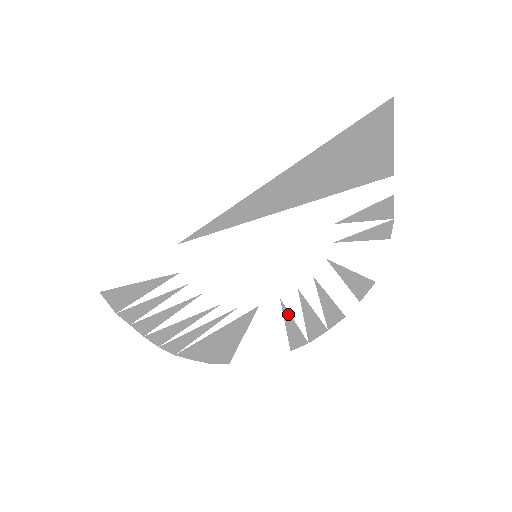
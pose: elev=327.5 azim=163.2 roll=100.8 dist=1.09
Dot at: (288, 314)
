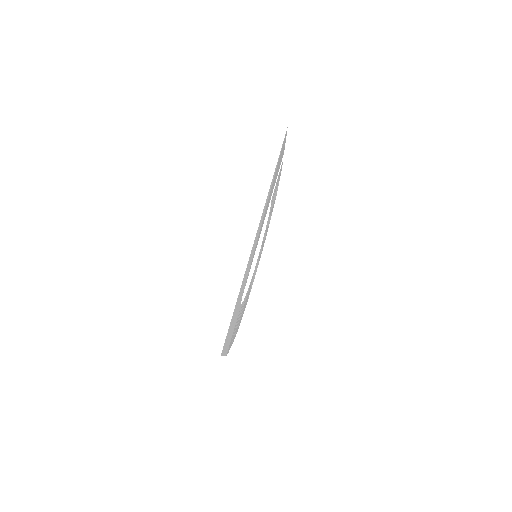
Dot at: (259, 255)
